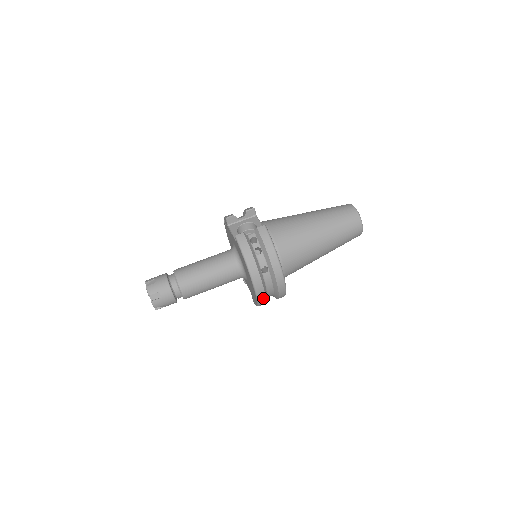
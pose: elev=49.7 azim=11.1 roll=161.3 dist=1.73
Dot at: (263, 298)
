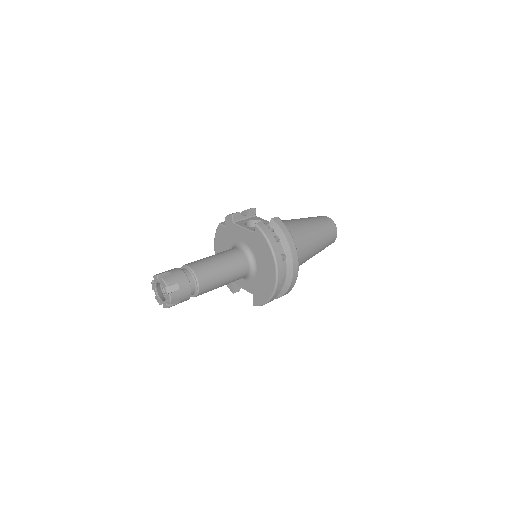
Dot at: (279, 288)
